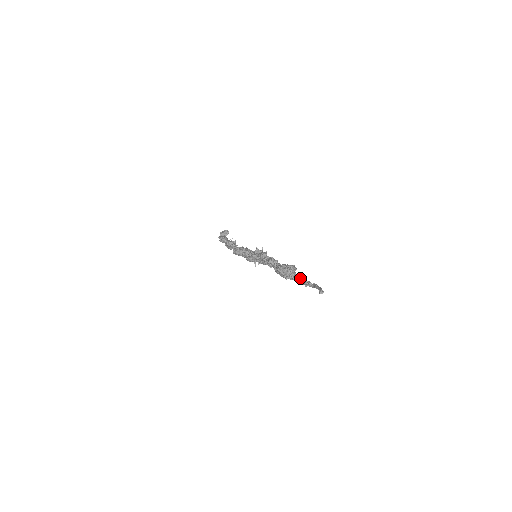
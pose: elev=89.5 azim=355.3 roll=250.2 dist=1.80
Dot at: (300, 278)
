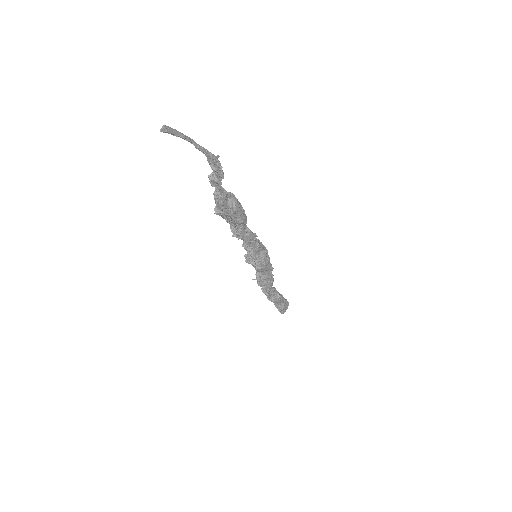
Dot at: (210, 178)
